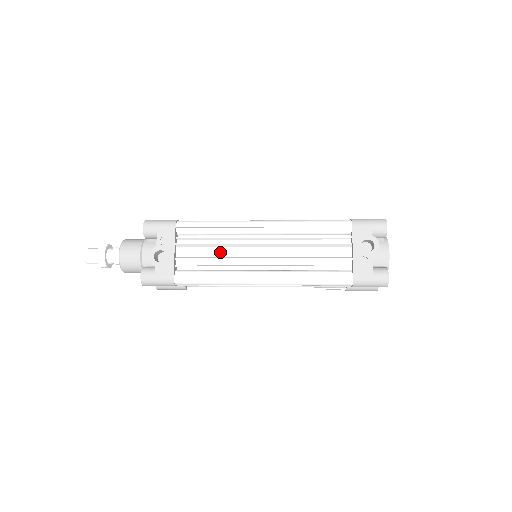
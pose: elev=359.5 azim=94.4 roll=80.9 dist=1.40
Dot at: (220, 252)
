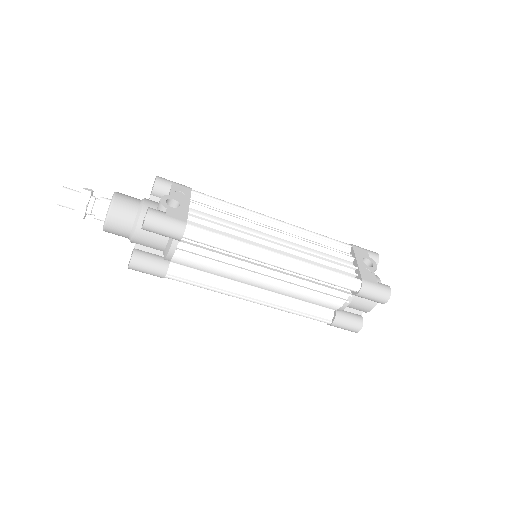
Dot at: (234, 225)
